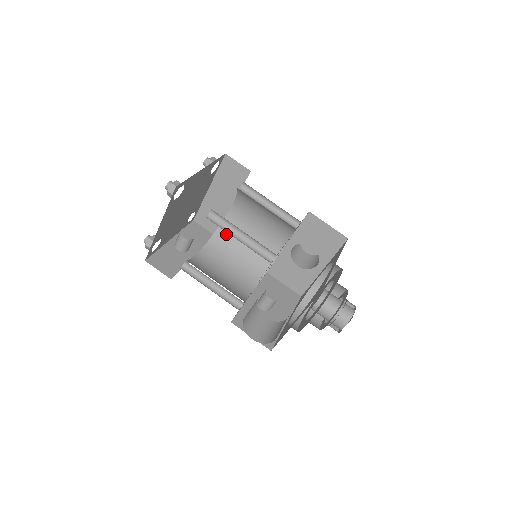
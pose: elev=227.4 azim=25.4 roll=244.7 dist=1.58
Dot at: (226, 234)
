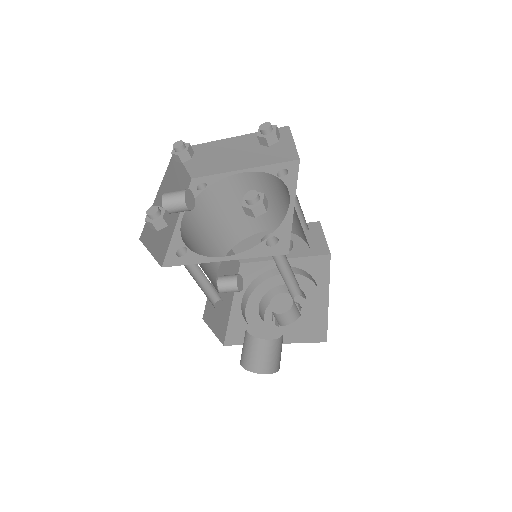
Dot at: (216, 195)
